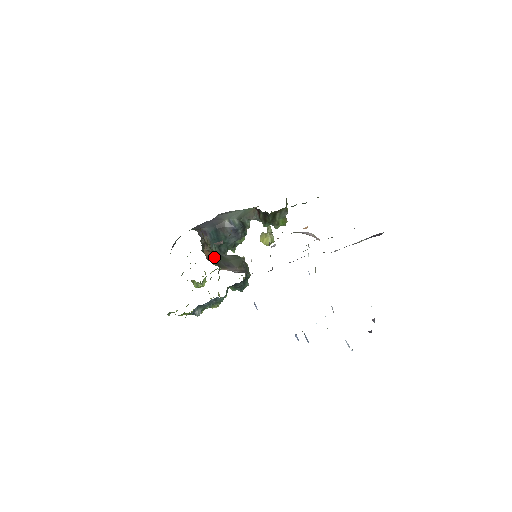
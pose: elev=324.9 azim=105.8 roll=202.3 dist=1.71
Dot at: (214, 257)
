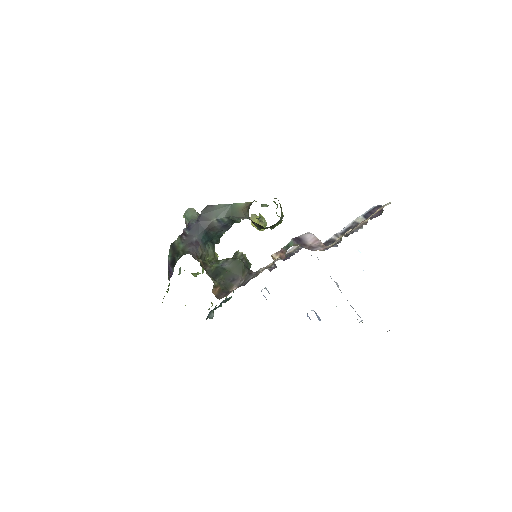
Dot at: (218, 278)
